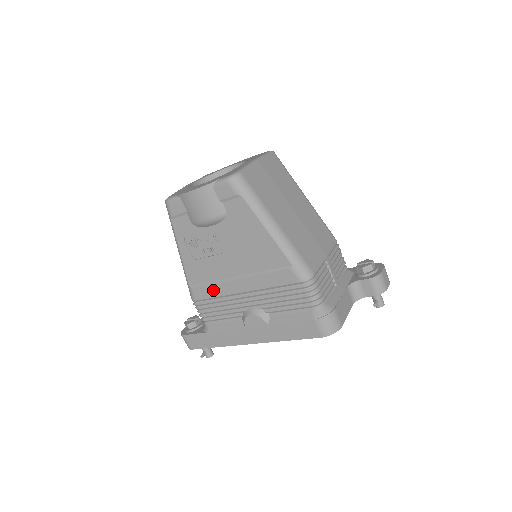
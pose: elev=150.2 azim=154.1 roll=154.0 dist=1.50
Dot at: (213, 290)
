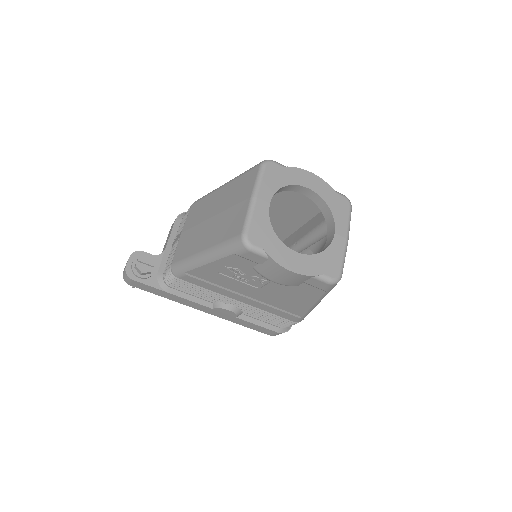
Dot at: (210, 287)
